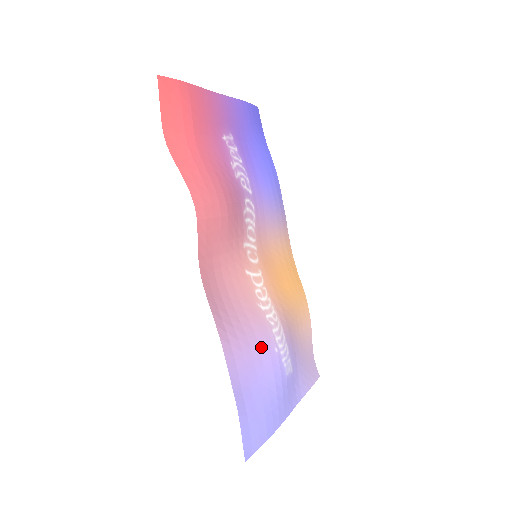
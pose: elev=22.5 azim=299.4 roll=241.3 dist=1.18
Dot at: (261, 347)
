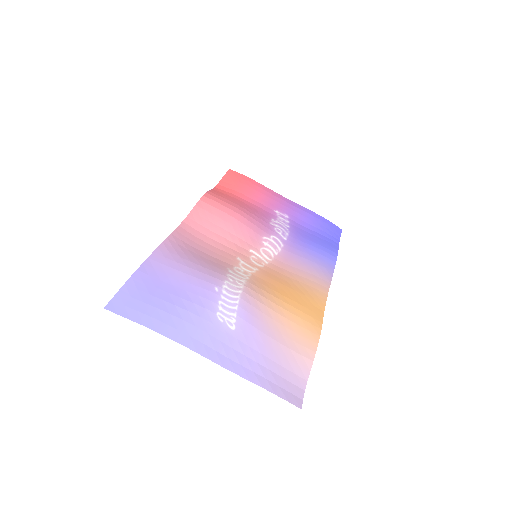
Dot at: (200, 275)
